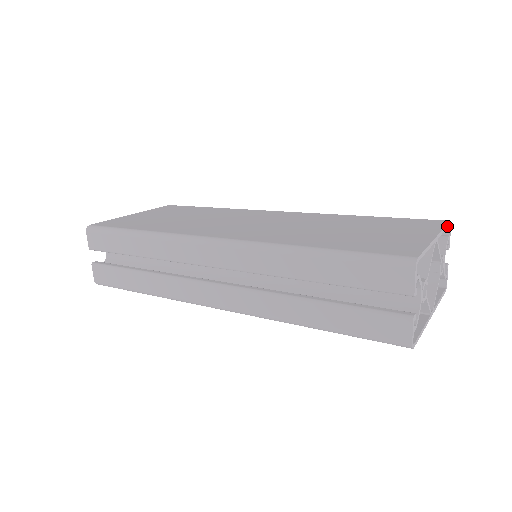
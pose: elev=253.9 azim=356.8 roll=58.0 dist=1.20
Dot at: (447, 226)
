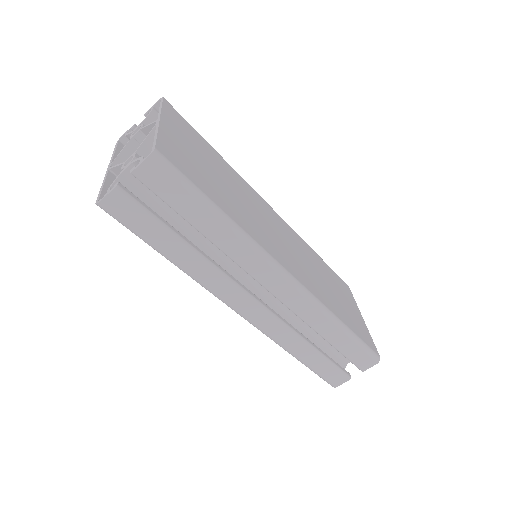
Dot at: occluded
